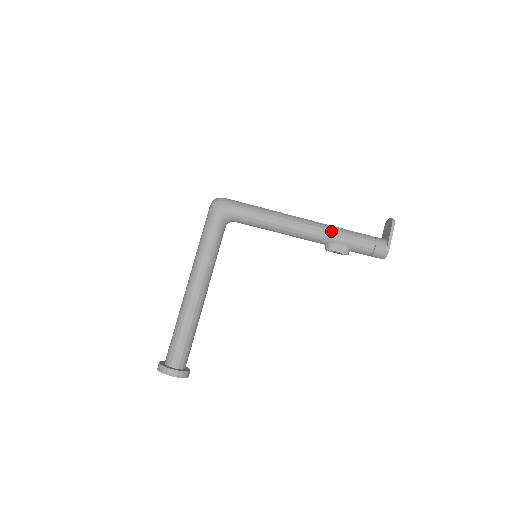
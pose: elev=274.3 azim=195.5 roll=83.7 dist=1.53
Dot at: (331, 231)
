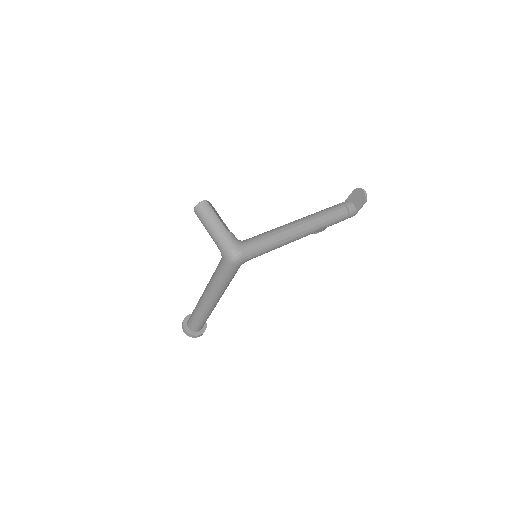
Dot at: (321, 228)
